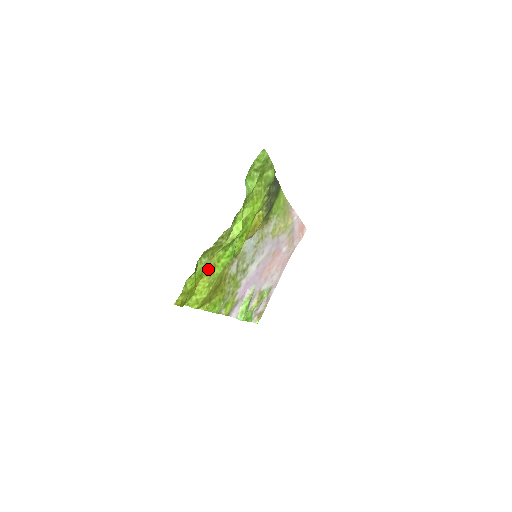
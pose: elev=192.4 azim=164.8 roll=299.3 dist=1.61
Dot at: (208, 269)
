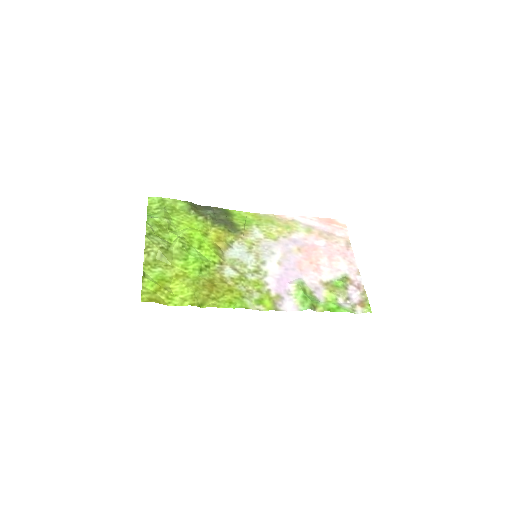
Dot at: (175, 276)
